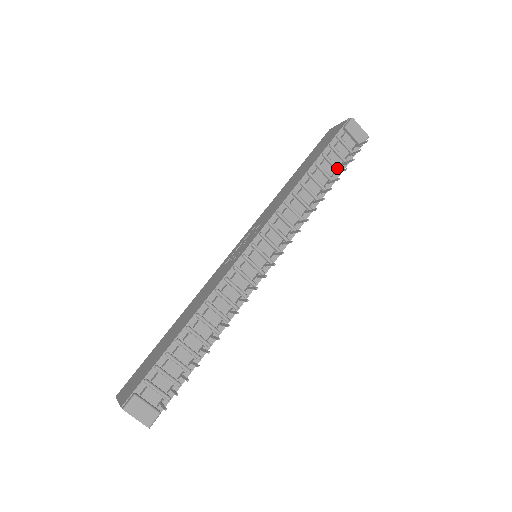
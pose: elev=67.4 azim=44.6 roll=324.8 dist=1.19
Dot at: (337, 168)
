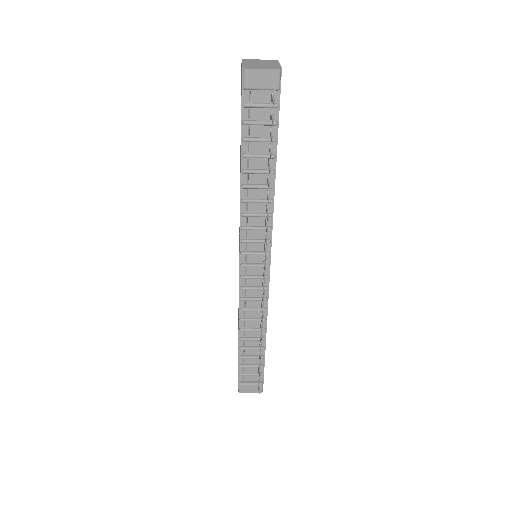
Dot at: (268, 141)
